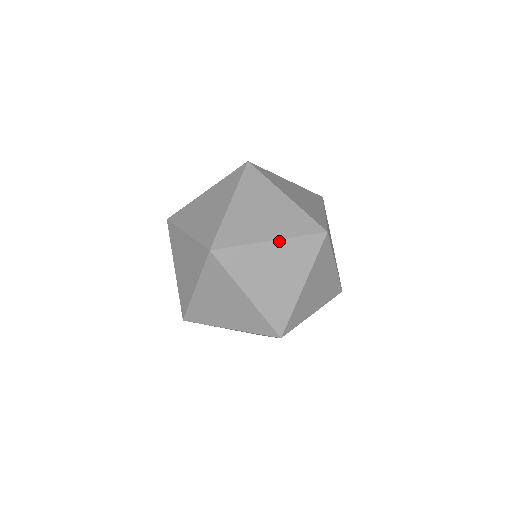
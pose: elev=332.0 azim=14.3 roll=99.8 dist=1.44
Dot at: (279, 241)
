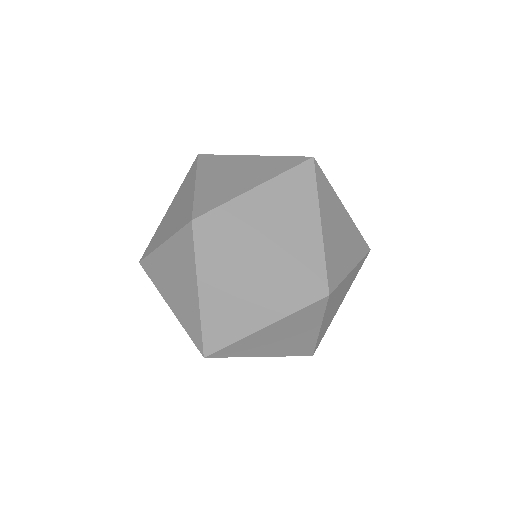
Dot at: (270, 356)
